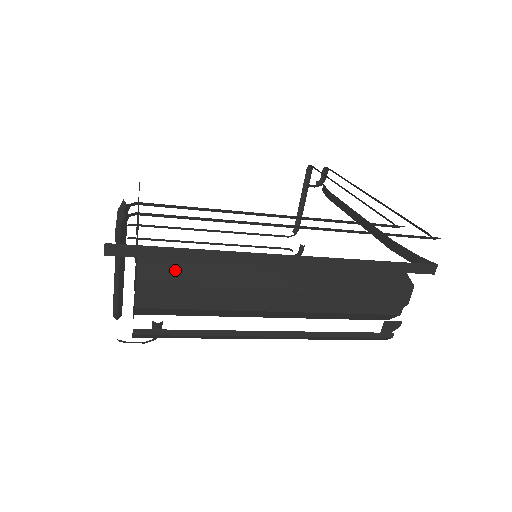
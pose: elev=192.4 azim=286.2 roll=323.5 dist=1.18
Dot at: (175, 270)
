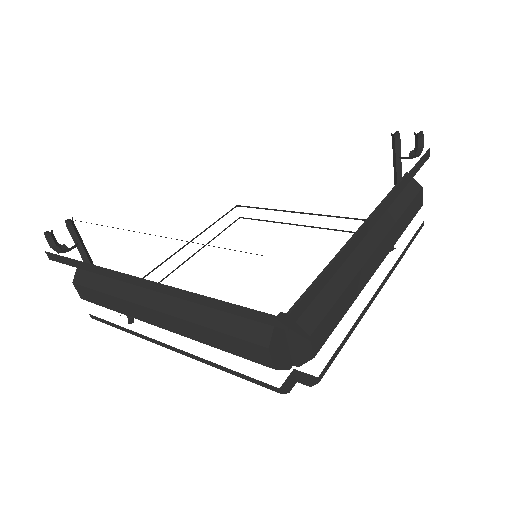
Dot at: (93, 275)
